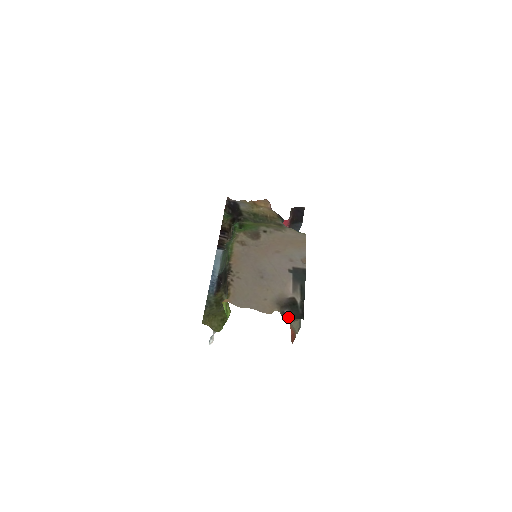
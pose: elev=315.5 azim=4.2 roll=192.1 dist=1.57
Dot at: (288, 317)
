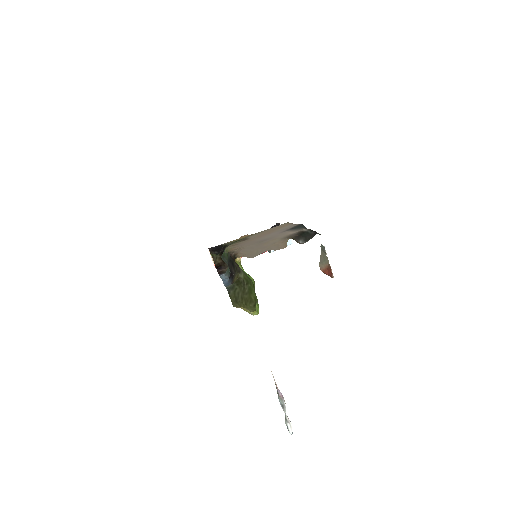
Dot at: (305, 242)
